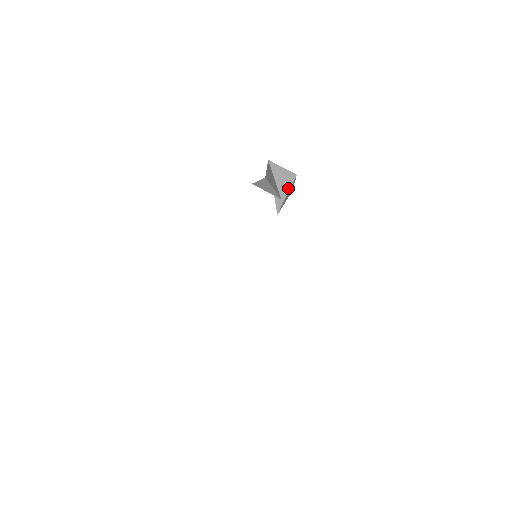
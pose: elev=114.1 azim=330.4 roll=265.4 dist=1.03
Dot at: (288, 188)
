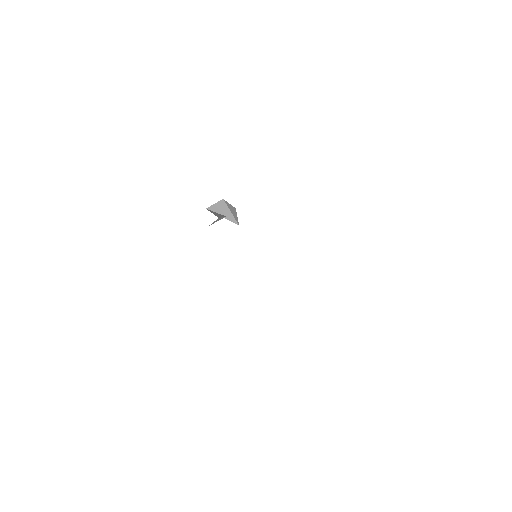
Dot at: (228, 209)
